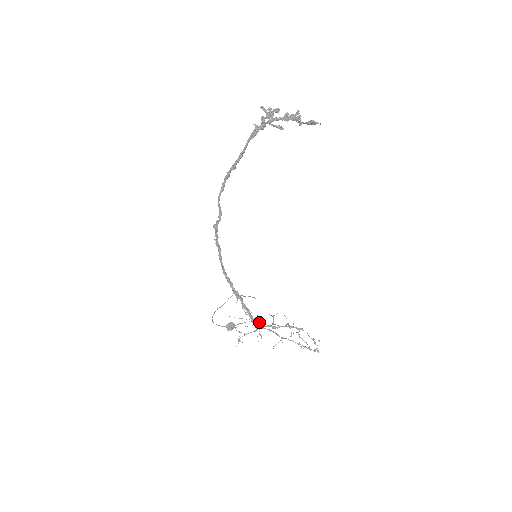
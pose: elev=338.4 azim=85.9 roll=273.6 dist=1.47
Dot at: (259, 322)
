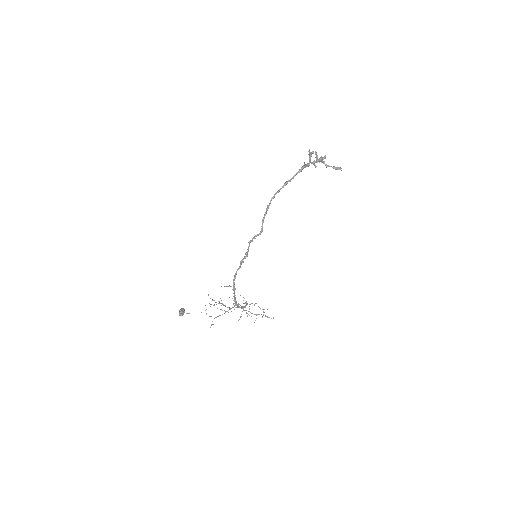
Dot at: occluded
